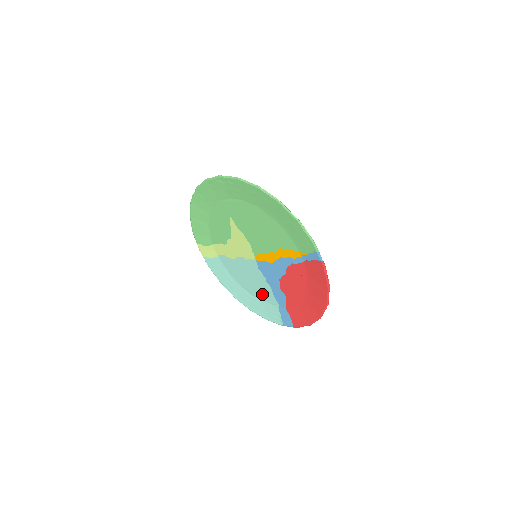
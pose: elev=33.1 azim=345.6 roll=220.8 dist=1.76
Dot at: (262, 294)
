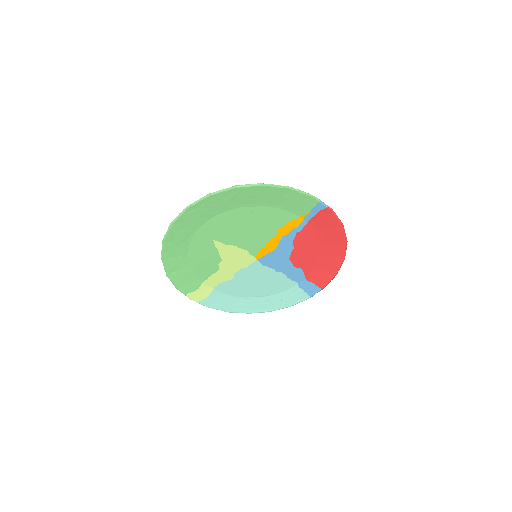
Dot at: (276, 287)
